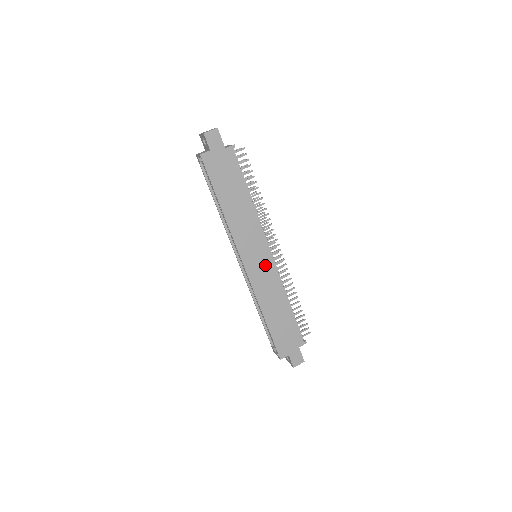
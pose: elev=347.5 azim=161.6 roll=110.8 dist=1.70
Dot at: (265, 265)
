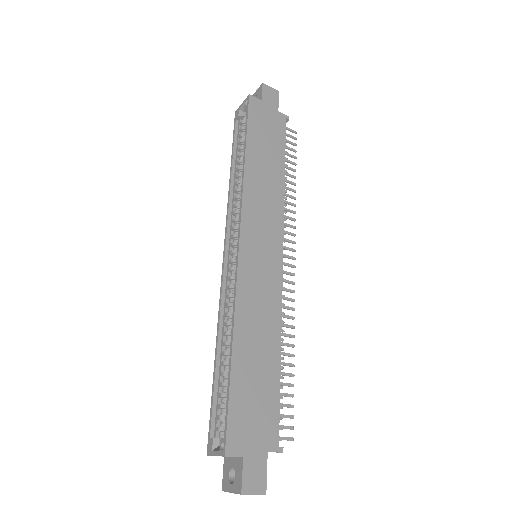
Dot at: (268, 266)
